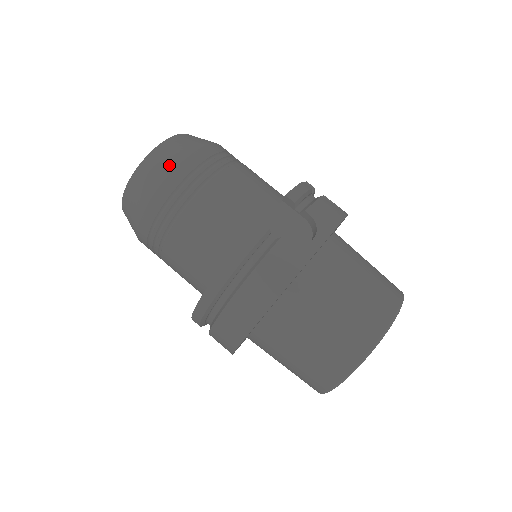
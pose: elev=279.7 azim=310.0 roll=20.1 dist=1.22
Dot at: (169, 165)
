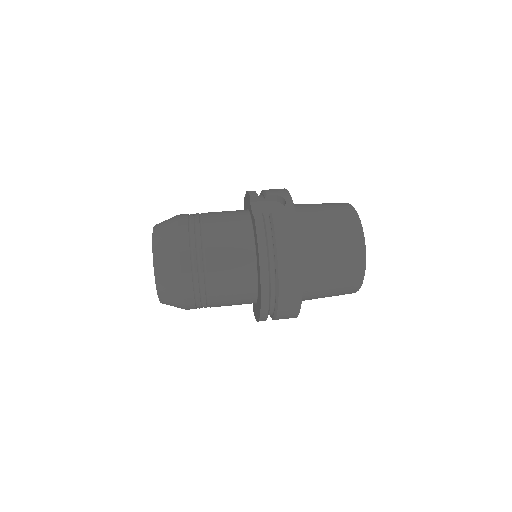
Dot at: (173, 236)
